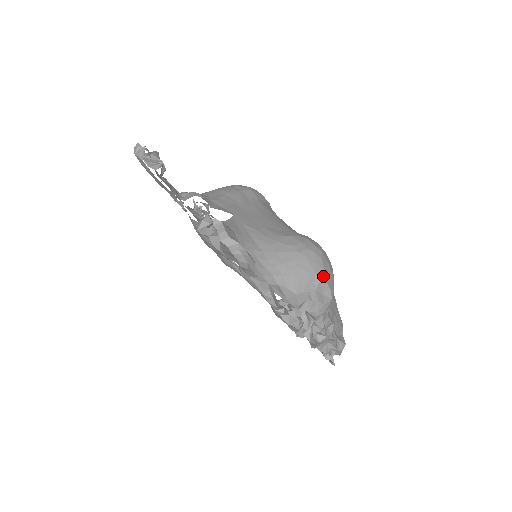
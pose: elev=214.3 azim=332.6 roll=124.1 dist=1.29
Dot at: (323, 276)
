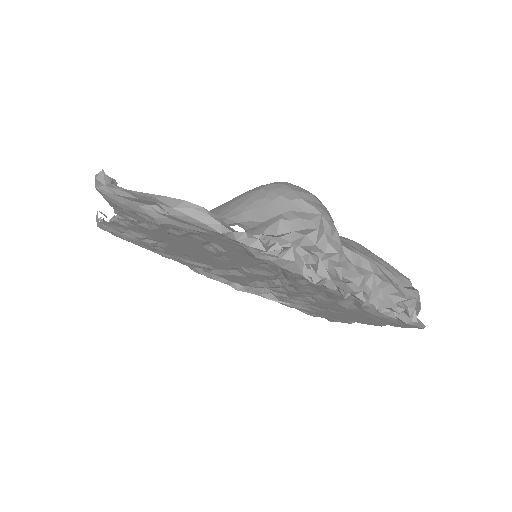
Dot at: (293, 195)
